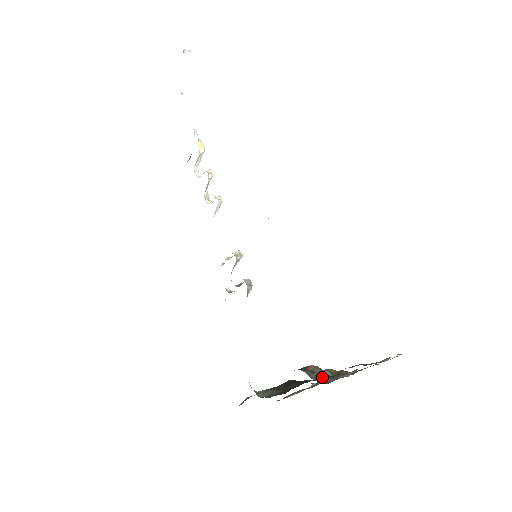
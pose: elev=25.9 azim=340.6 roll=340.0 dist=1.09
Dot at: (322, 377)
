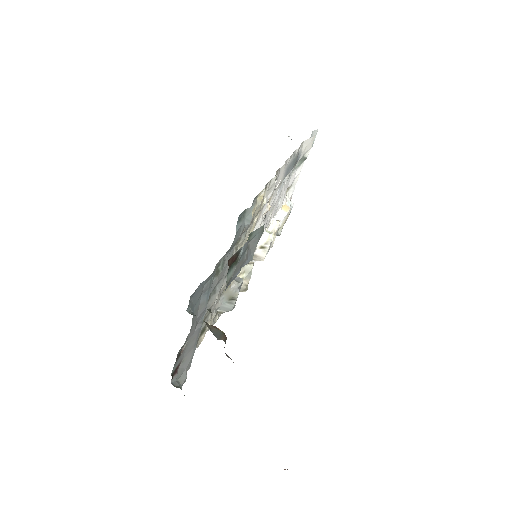
Dot at: occluded
